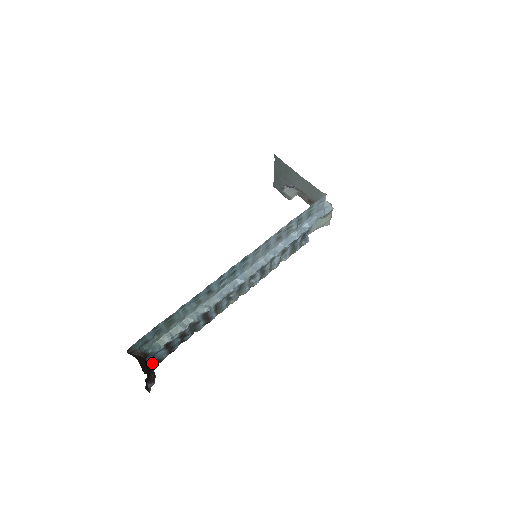
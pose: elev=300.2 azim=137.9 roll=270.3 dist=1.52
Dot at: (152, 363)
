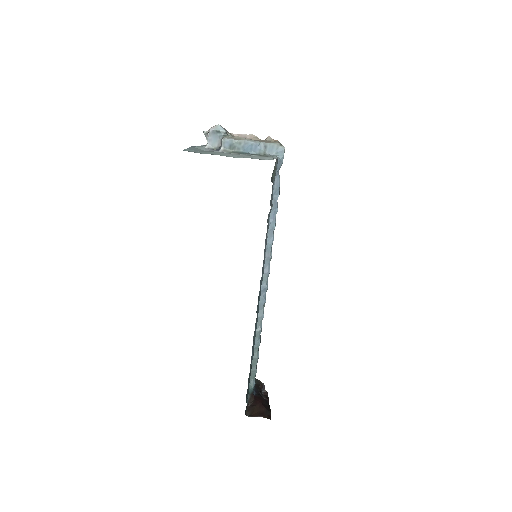
Dot at: occluded
